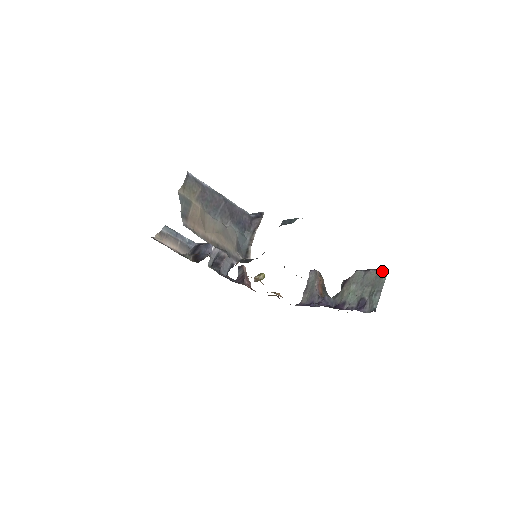
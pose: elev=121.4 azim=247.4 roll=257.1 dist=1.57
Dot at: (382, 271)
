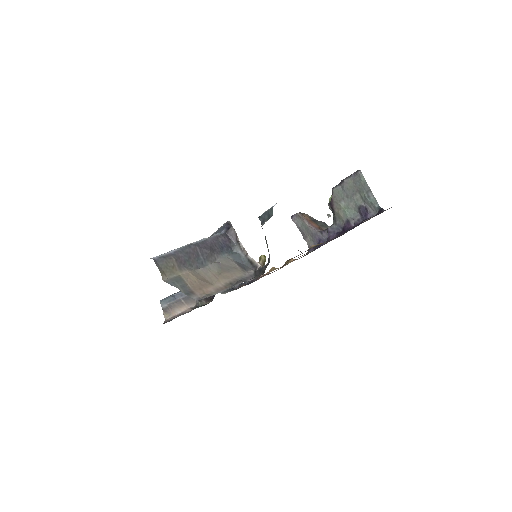
Dot at: (355, 174)
